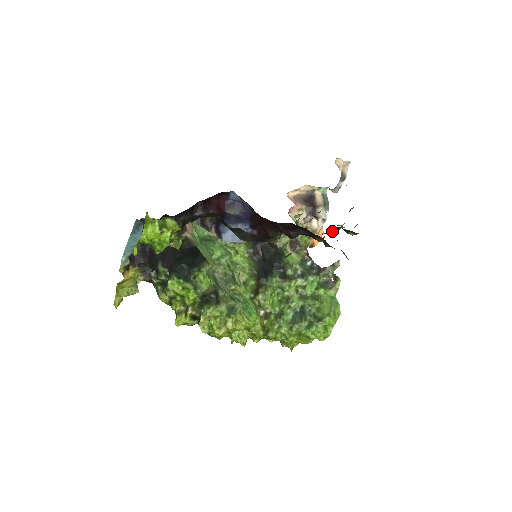
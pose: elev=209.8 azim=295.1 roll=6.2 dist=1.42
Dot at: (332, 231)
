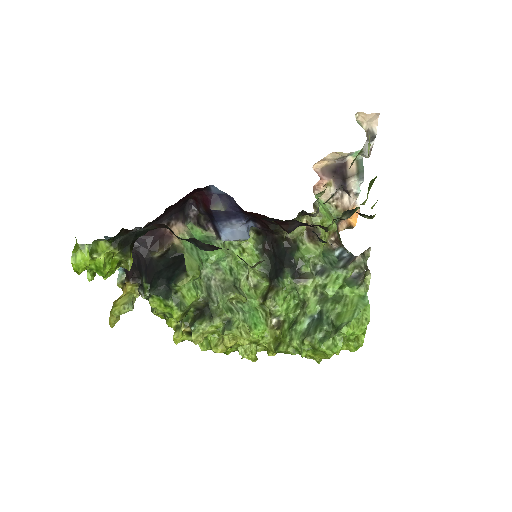
Dot at: (342, 216)
